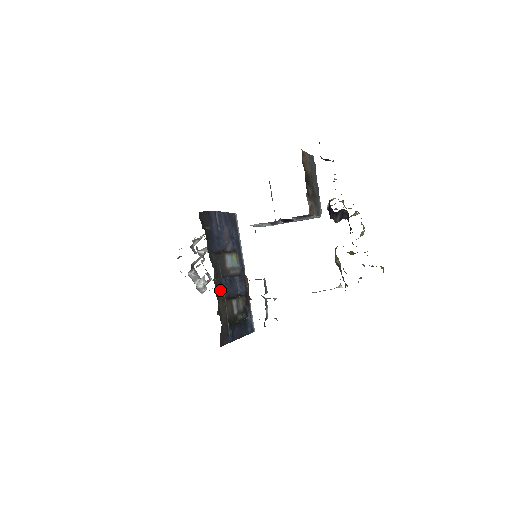
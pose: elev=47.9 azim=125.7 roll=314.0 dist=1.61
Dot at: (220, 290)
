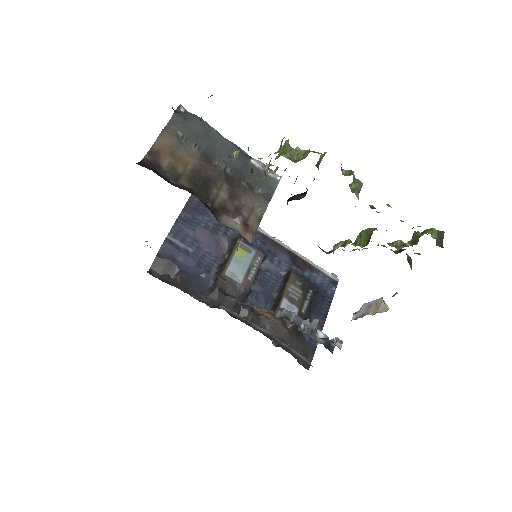
Dot at: (256, 316)
